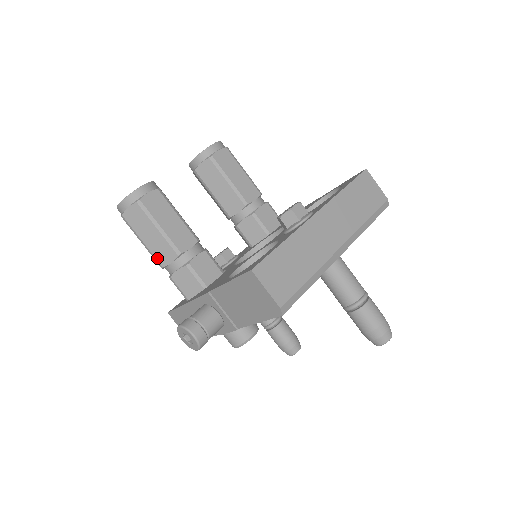
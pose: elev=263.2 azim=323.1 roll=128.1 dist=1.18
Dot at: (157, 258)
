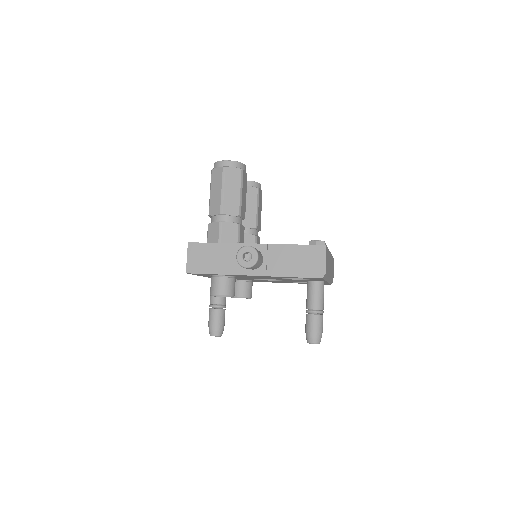
Dot at: (224, 206)
